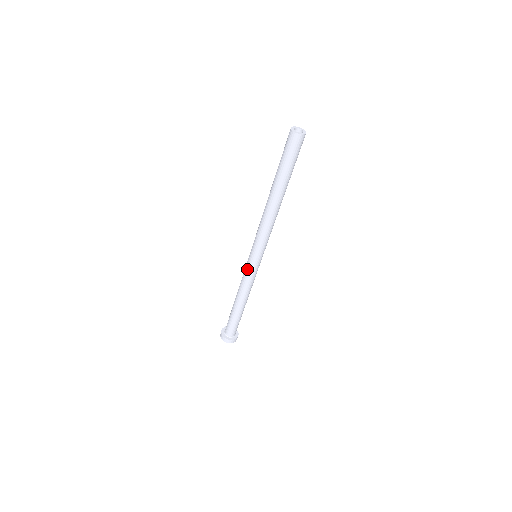
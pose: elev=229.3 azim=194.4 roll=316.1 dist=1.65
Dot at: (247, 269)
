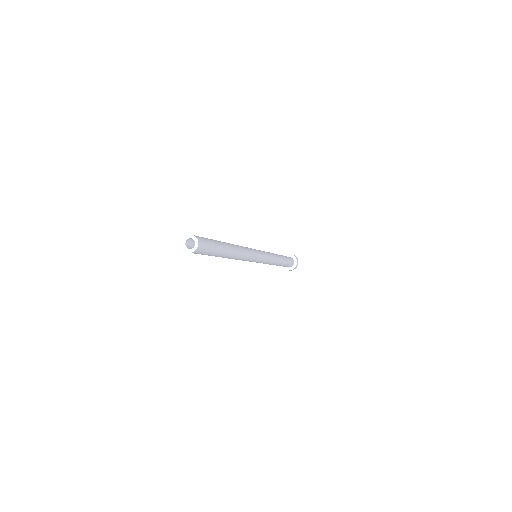
Dot at: occluded
